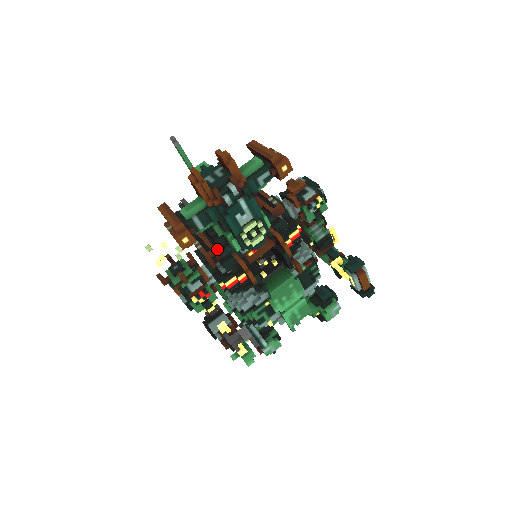
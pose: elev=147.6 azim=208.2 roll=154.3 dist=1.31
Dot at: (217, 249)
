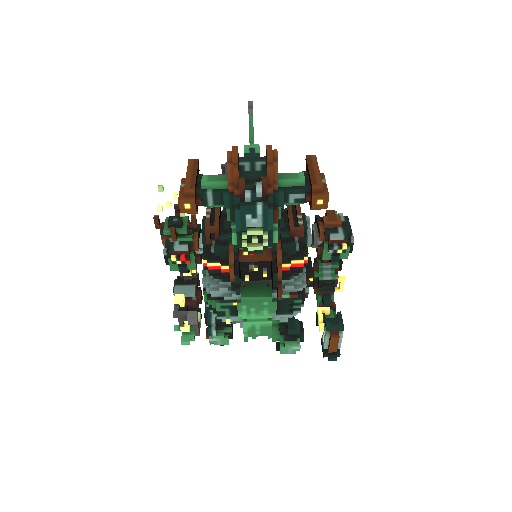
Dot at: (222, 228)
